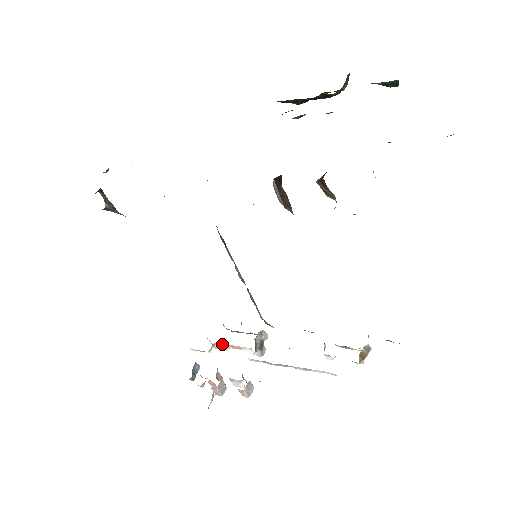
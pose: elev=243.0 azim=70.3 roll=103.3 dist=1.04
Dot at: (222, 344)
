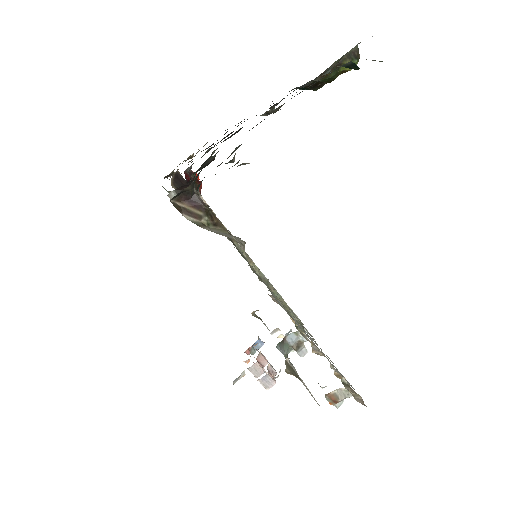
Dot at: occluded
